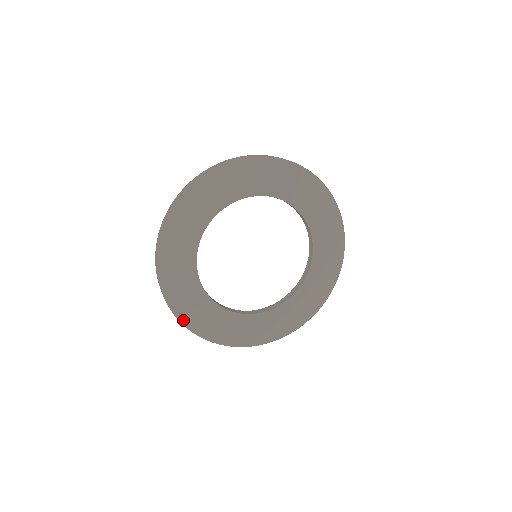
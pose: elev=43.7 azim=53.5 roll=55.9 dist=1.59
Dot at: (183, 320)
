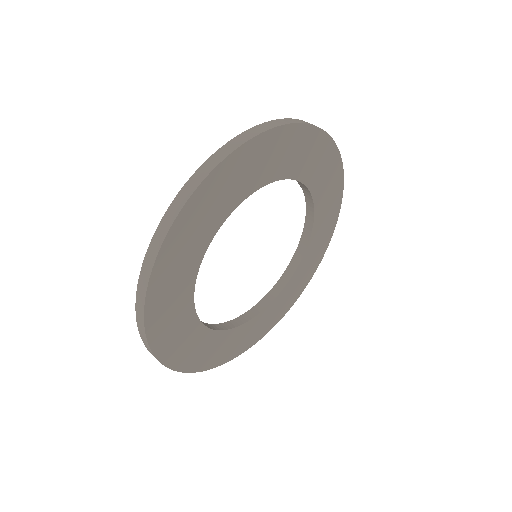
Dot at: (196, 369)
